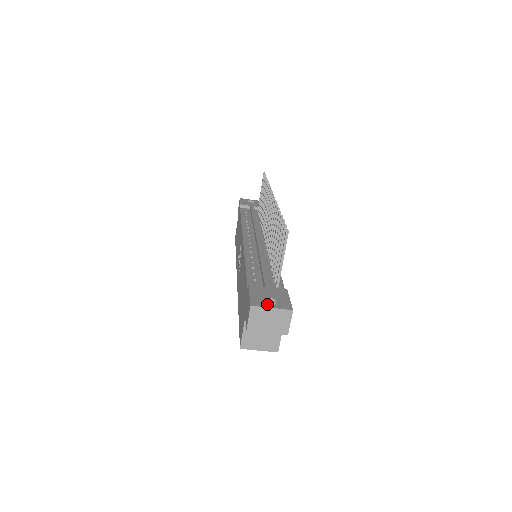
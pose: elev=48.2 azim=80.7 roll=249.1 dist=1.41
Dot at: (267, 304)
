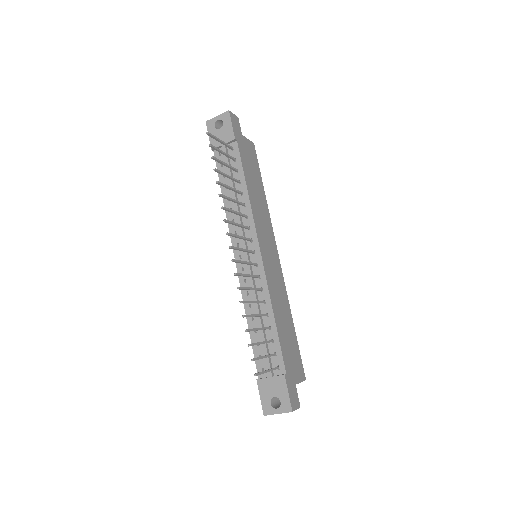
Dot at: (274, 409)
